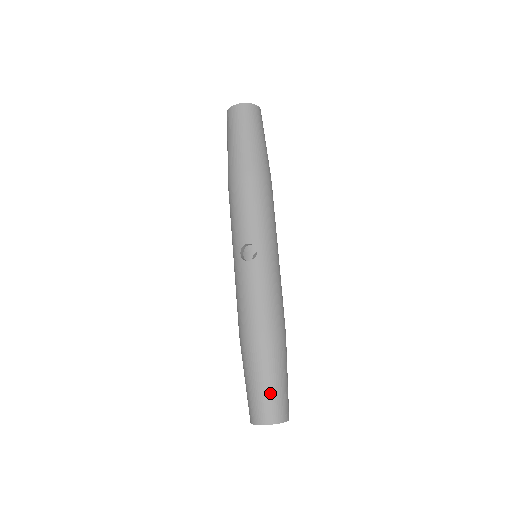
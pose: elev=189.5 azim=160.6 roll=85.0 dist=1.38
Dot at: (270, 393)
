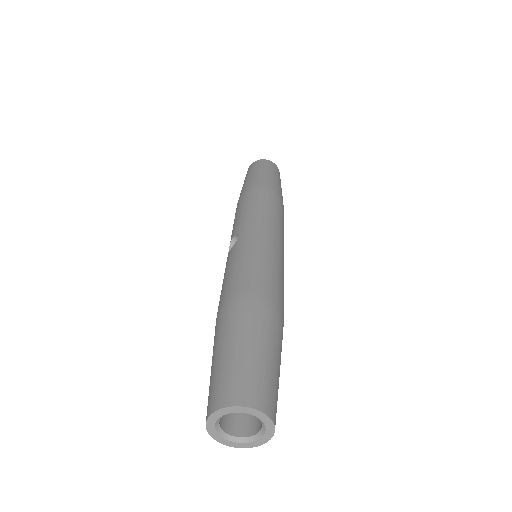
Dot at: (223, 366)
